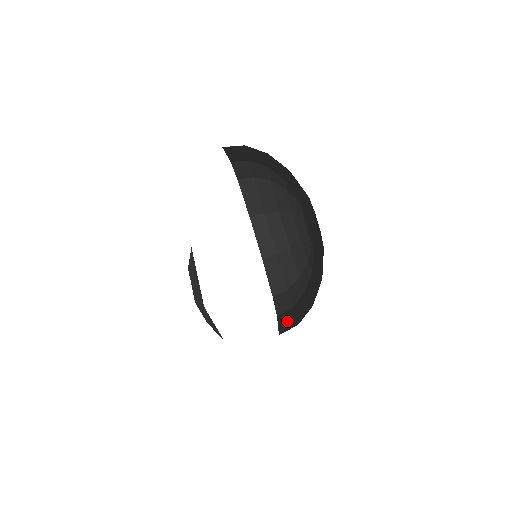
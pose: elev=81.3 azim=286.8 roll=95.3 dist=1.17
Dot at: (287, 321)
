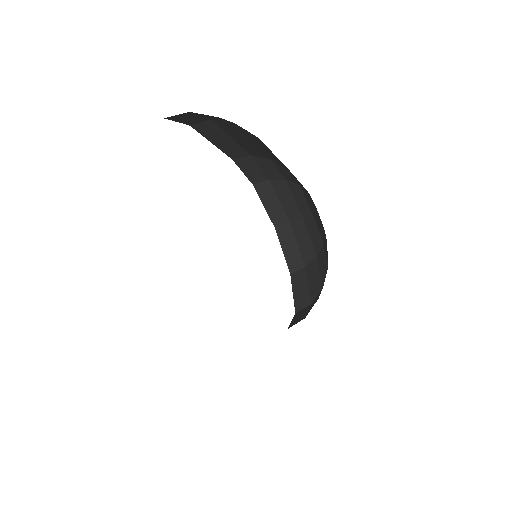
Dot at: occluded
